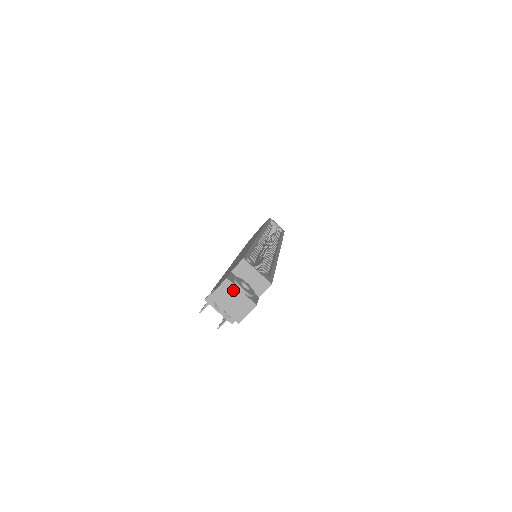
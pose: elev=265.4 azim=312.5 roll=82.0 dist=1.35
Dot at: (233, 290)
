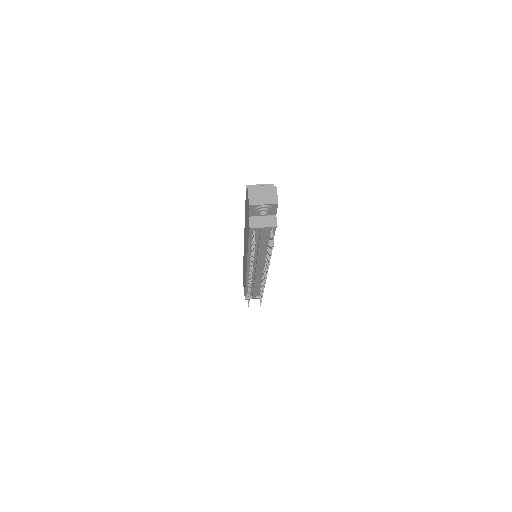
Dot at: (257, 190)
